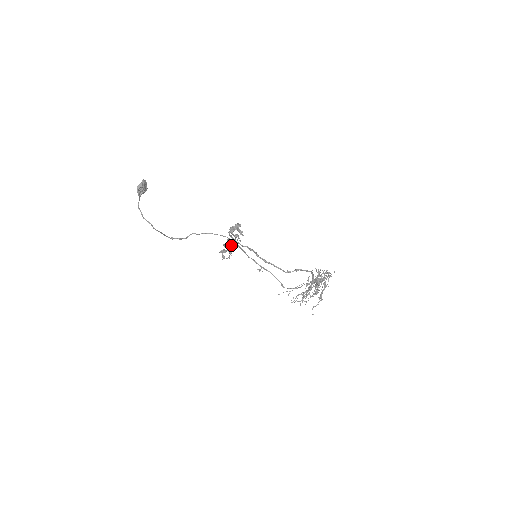
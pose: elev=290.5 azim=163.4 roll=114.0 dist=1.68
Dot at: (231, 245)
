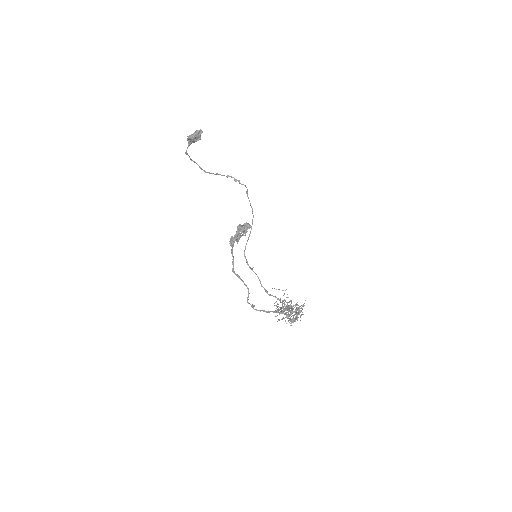
Dot at: occluded
